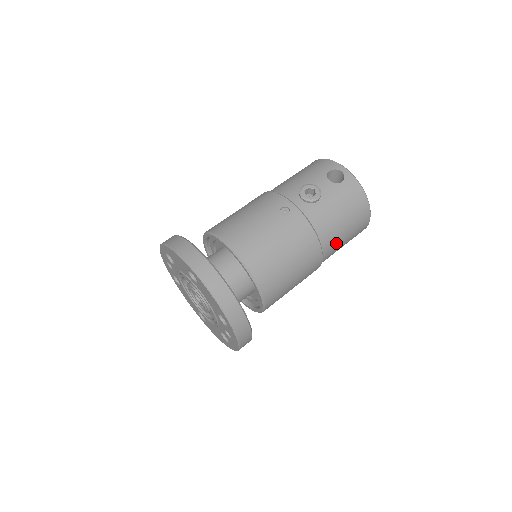
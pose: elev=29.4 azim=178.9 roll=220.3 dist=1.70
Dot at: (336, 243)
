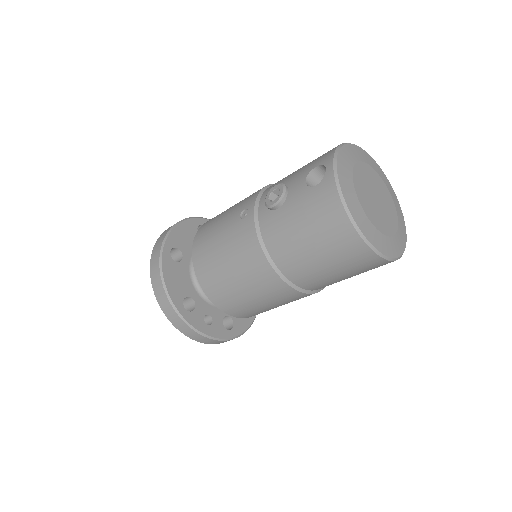
Dot at: (306, 269)
